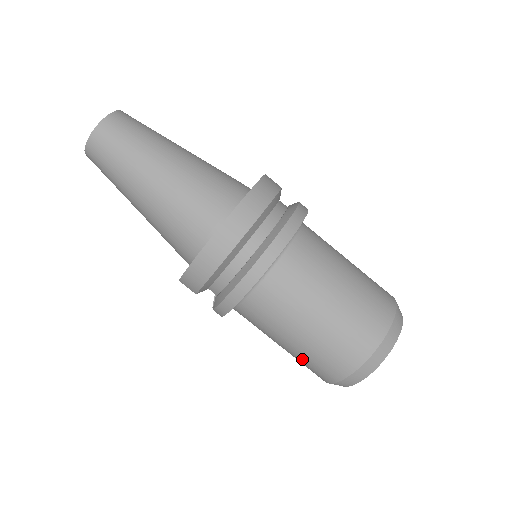
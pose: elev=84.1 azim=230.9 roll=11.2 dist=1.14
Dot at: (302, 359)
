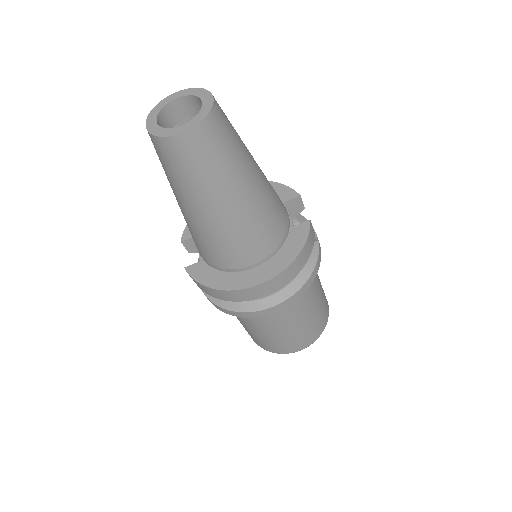
Dot at: occluded
